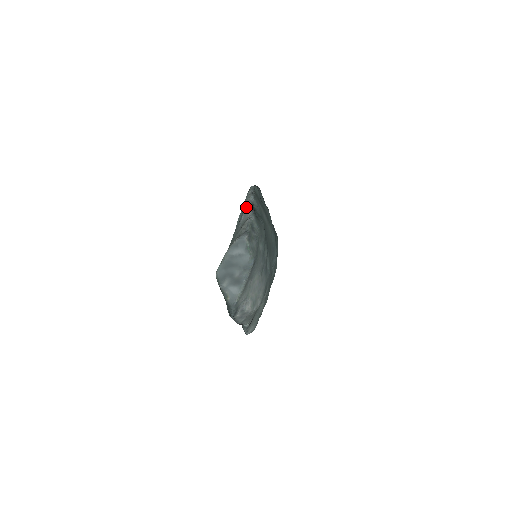
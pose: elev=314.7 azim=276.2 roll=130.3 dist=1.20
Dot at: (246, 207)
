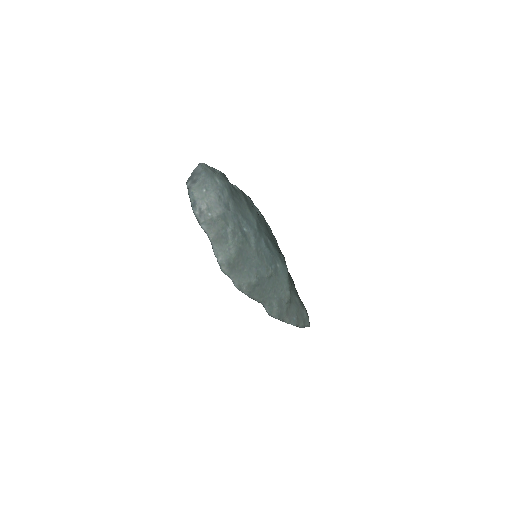
Dot at: occluded
